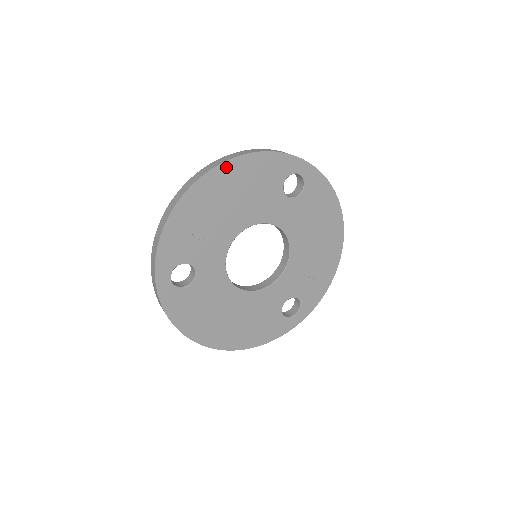
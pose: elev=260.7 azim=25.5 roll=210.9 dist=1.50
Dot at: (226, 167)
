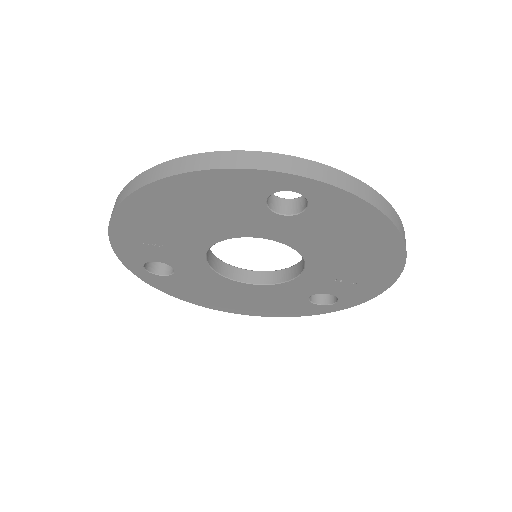
Dot at: (157, 188)
